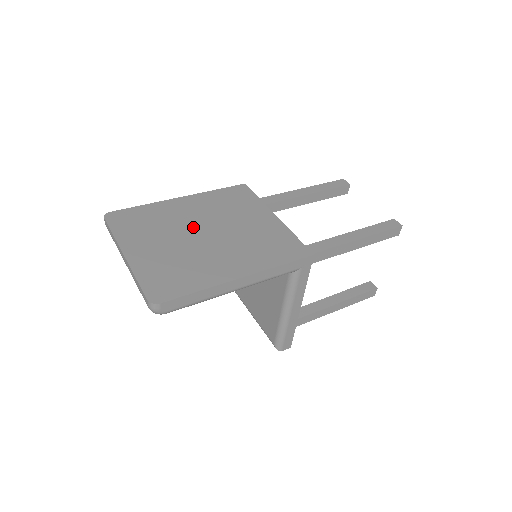
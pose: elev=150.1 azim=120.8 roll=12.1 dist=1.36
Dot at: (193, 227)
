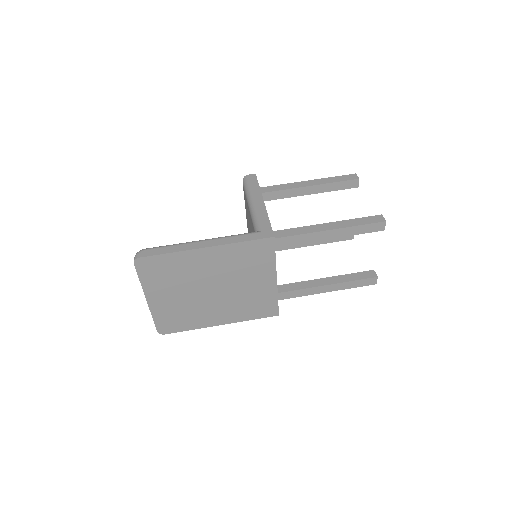
Dot at: (204, 283)
